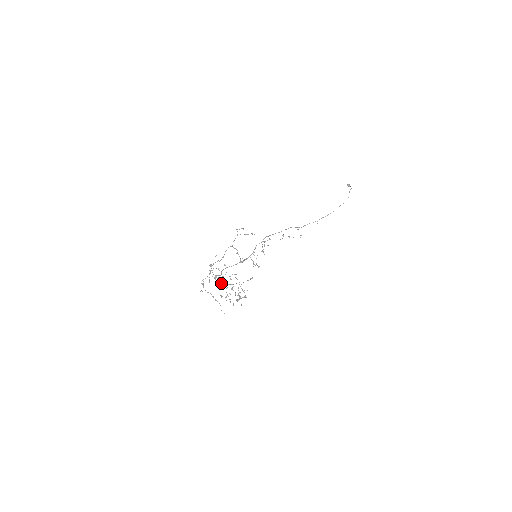
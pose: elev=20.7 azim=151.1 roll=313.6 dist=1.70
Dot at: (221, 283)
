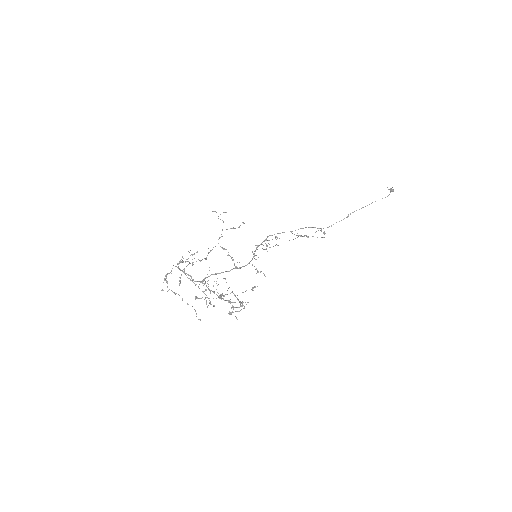
Dot at: (203, 291)
